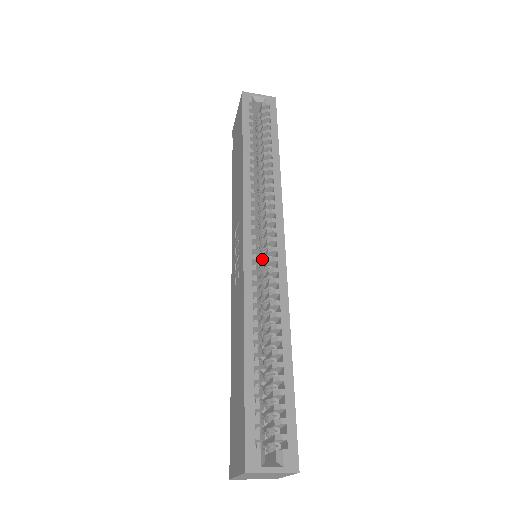
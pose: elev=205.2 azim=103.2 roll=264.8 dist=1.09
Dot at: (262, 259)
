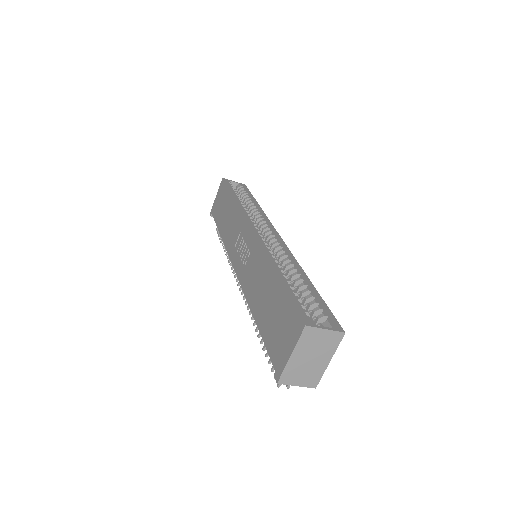
Dot at: occluded
